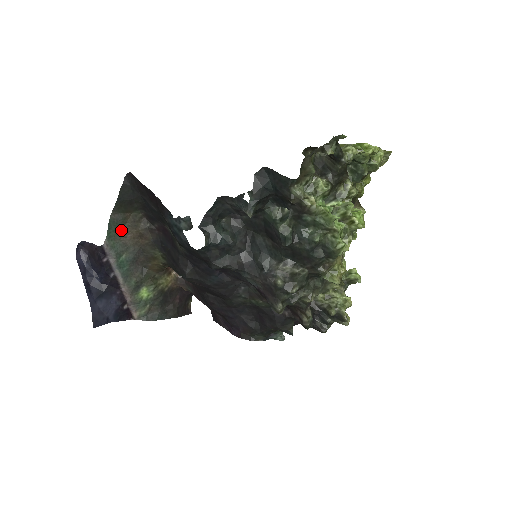
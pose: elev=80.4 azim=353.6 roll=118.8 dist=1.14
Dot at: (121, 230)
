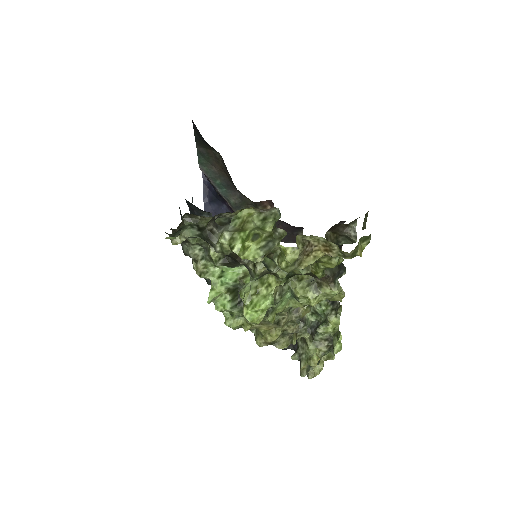
Dot at: (210, 161)
